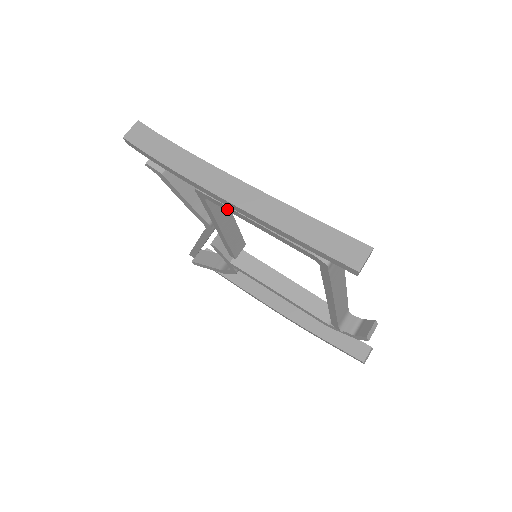
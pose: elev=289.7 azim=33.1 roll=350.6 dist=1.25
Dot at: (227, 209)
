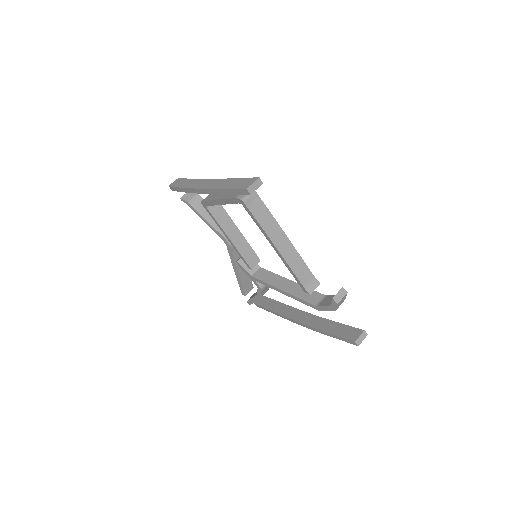
Dot at: (212, 204)
